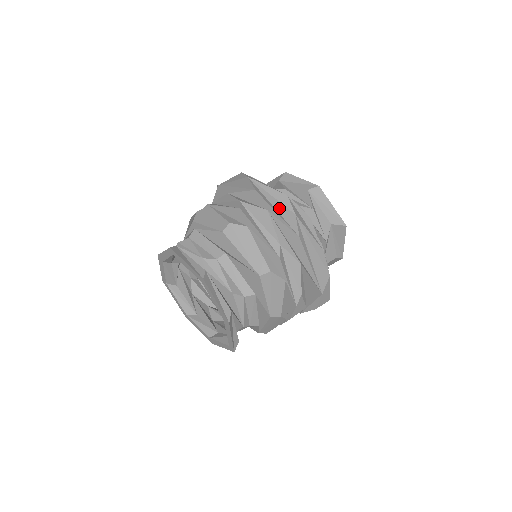
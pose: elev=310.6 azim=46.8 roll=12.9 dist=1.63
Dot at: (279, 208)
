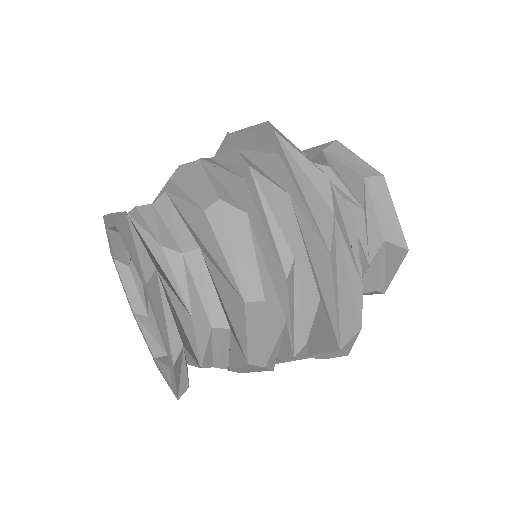
Dot at: (310, 195)
